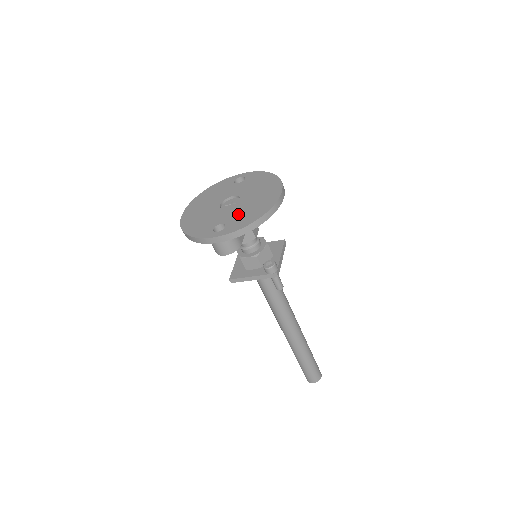
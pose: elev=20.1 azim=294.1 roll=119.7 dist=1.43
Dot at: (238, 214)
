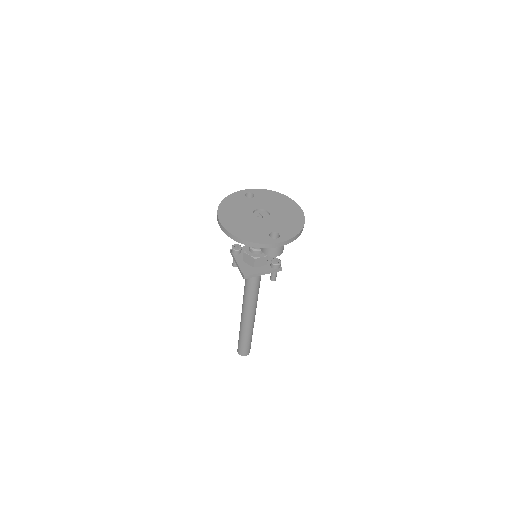
Dot at: (281, 224)
